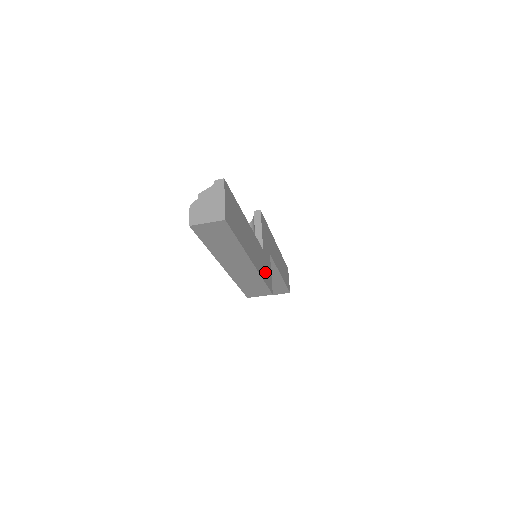
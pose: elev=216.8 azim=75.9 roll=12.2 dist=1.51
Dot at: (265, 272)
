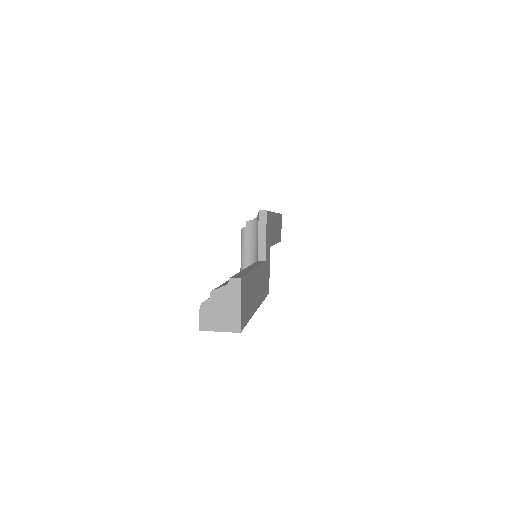
Dot at: (265, 285)
